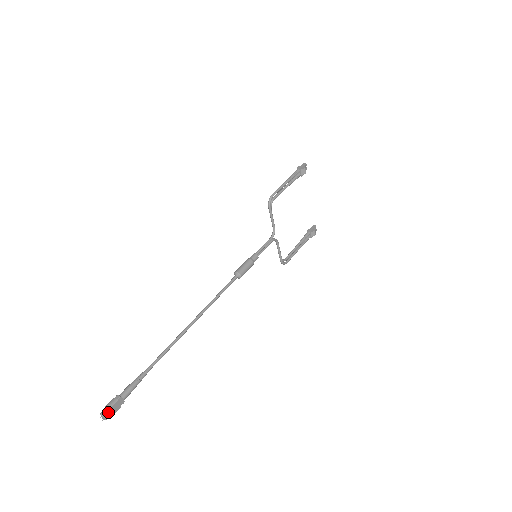
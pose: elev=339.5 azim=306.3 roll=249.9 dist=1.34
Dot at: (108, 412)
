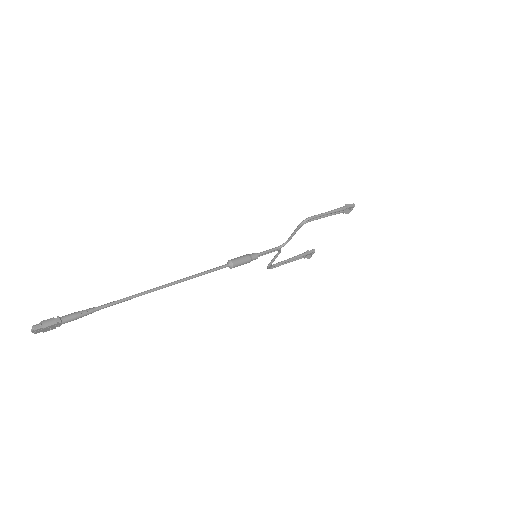
Dot at: (41, 329)
